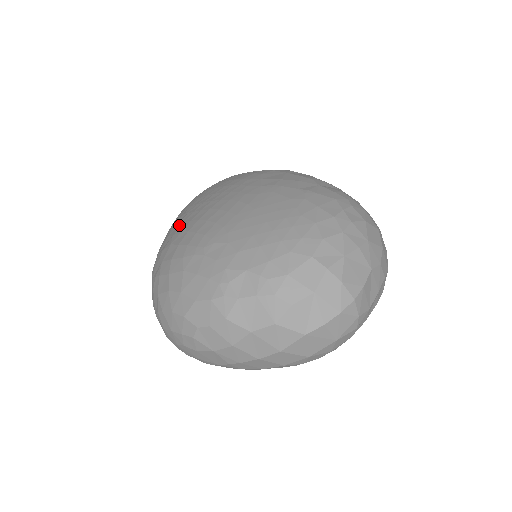
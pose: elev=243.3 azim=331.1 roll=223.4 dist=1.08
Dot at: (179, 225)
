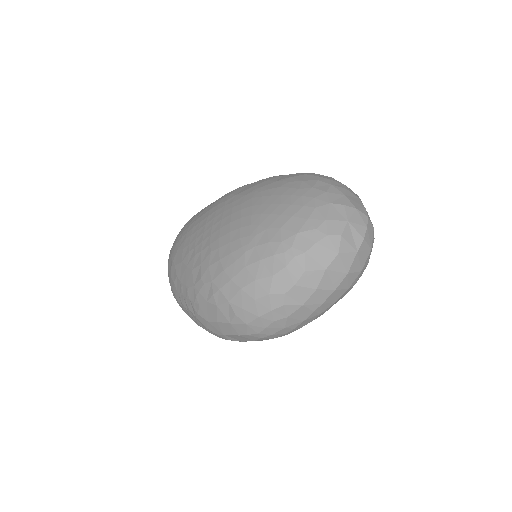
Dot at: (198, 256)
